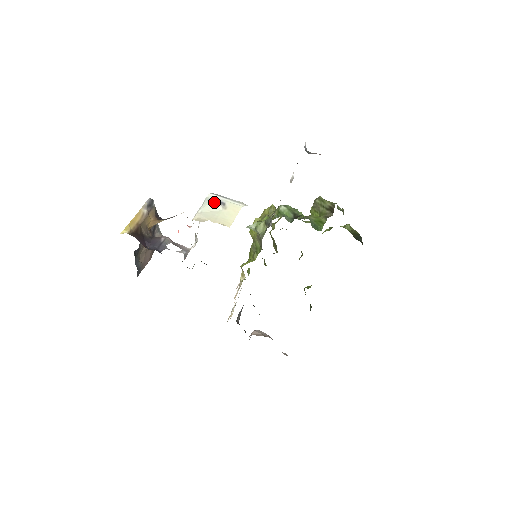
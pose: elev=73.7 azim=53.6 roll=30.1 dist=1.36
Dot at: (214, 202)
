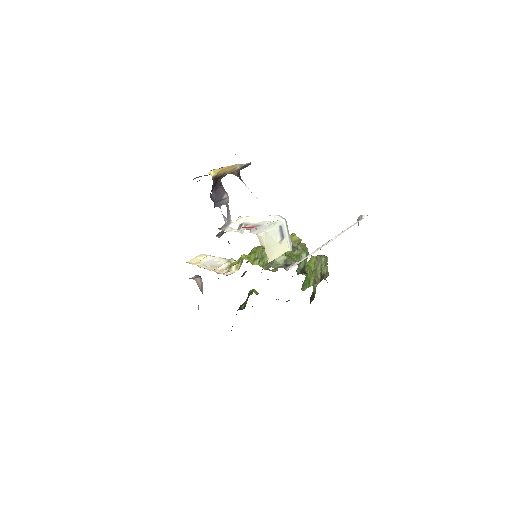
Dot at: (280, 232)
